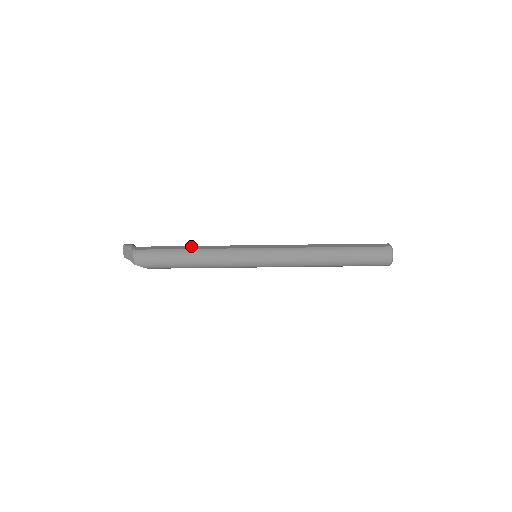
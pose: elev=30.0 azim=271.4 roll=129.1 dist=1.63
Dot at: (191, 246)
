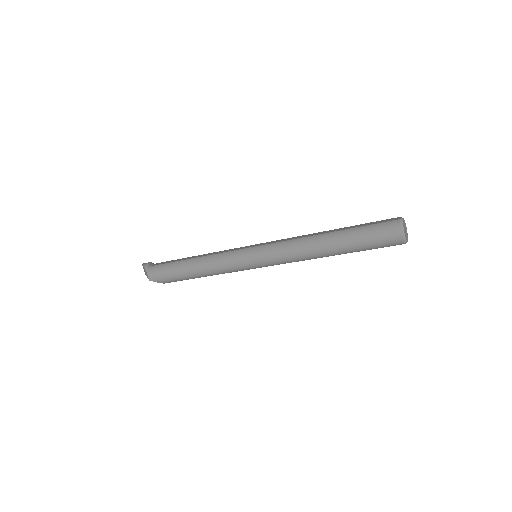
Dot at: (196, 256)
